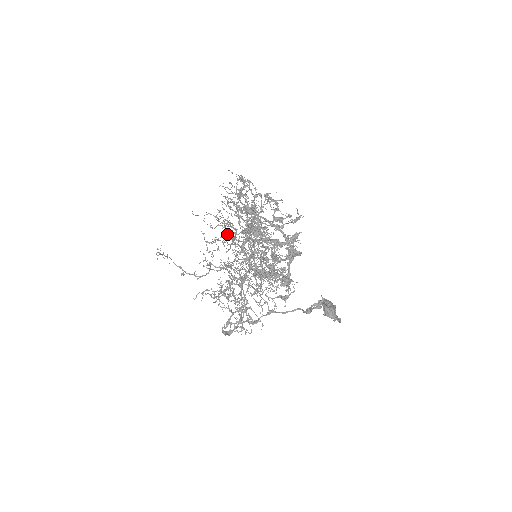
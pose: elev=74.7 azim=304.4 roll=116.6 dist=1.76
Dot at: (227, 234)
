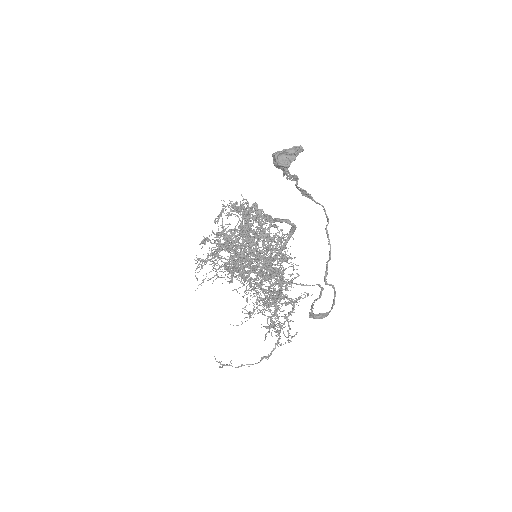
Dot at: (248, 290)
